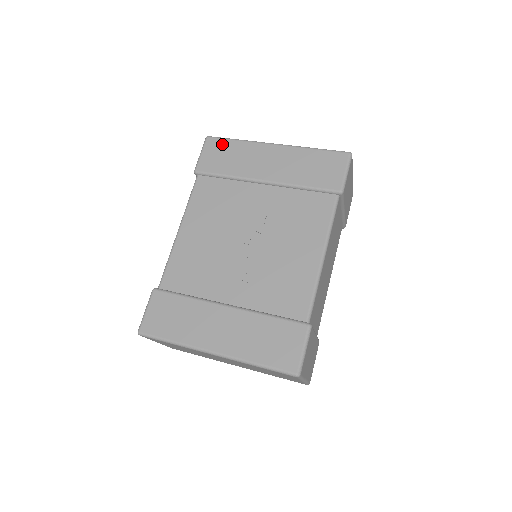
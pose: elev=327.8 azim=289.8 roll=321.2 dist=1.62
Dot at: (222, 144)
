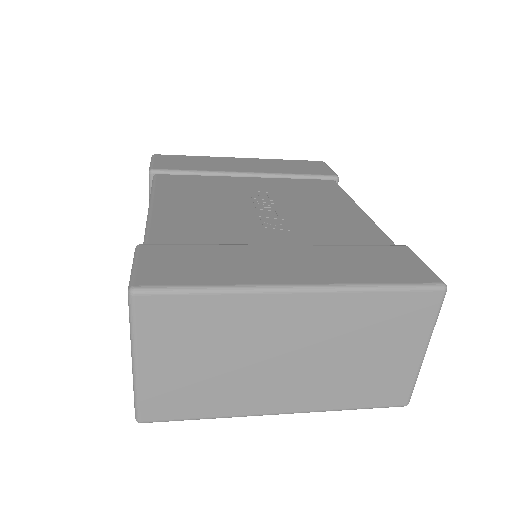
Dot at: (177, 157)
